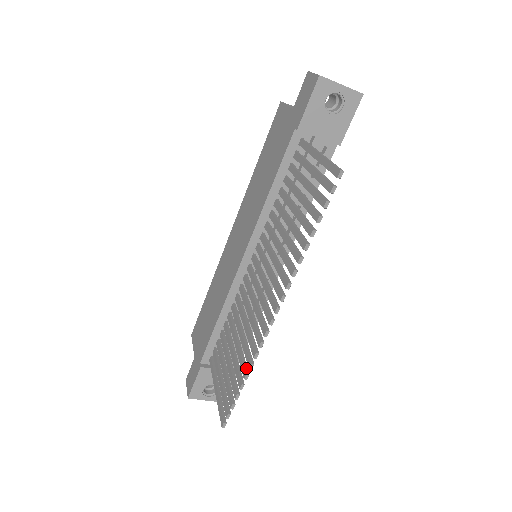
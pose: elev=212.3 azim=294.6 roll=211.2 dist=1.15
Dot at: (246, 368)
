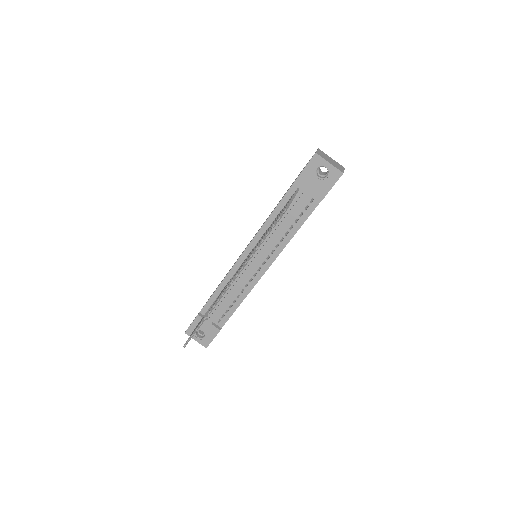
Dot at: occluded
